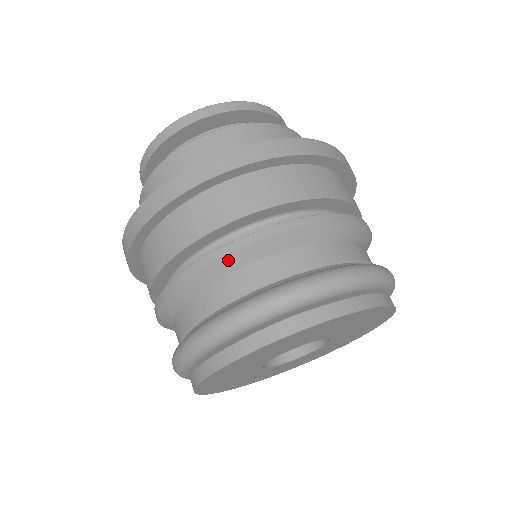
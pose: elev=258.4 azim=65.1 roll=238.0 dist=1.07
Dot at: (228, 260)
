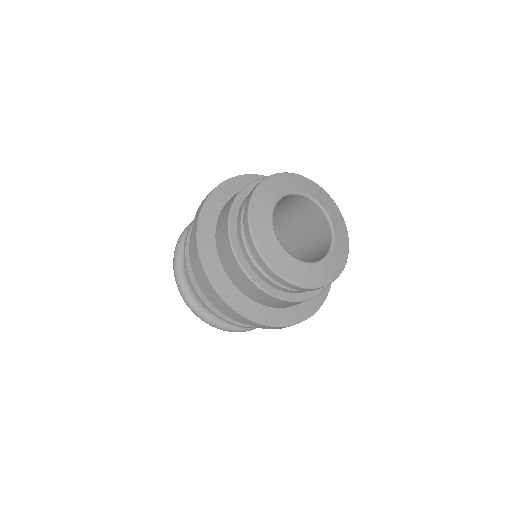
Dot at: occluded
